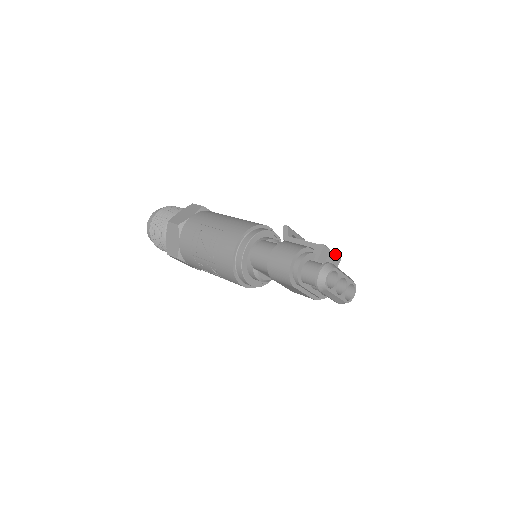
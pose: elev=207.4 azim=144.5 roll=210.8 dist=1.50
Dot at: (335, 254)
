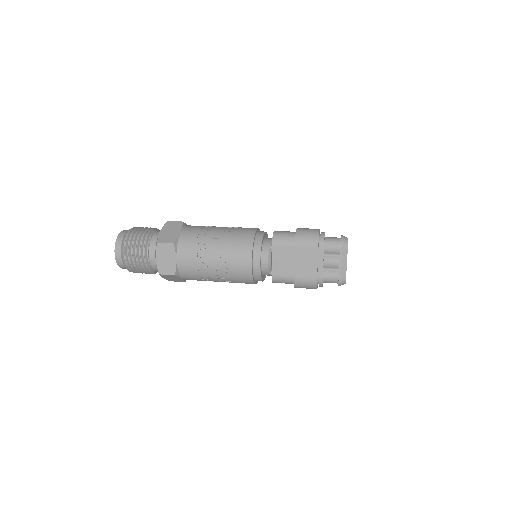
Dot at: occluded
